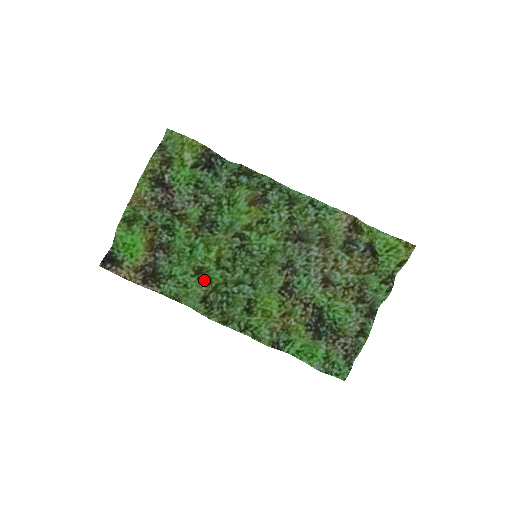
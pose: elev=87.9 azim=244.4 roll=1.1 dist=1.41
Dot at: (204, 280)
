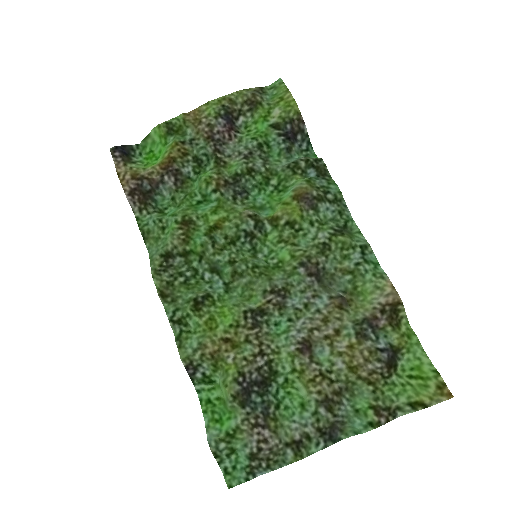
Dot at: (183, 234)
